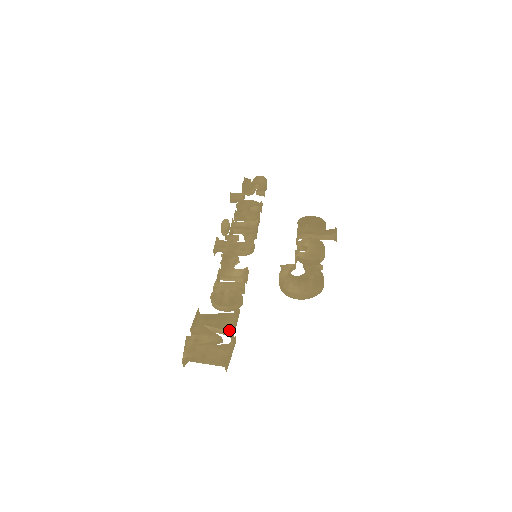
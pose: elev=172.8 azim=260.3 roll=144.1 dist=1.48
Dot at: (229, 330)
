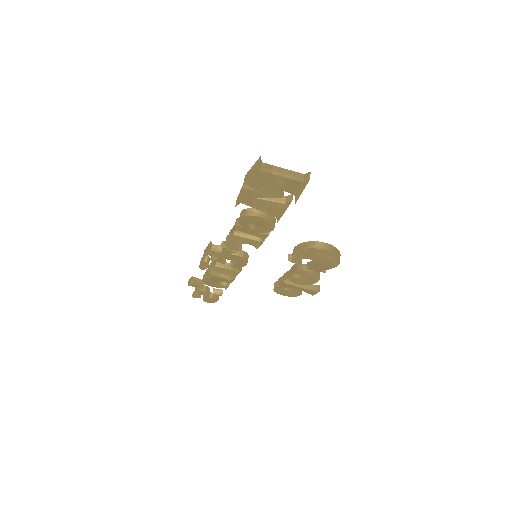
Dot at: (286, 197)
